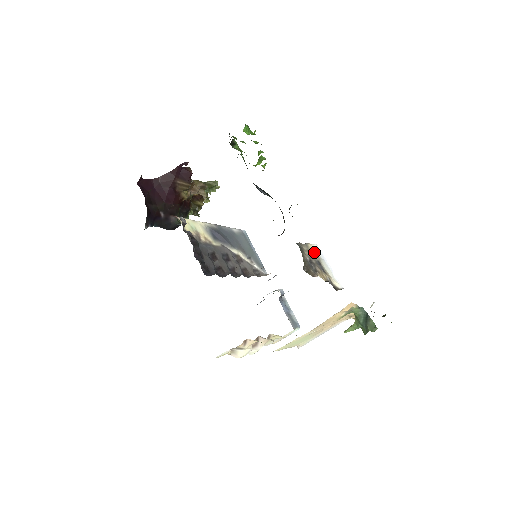
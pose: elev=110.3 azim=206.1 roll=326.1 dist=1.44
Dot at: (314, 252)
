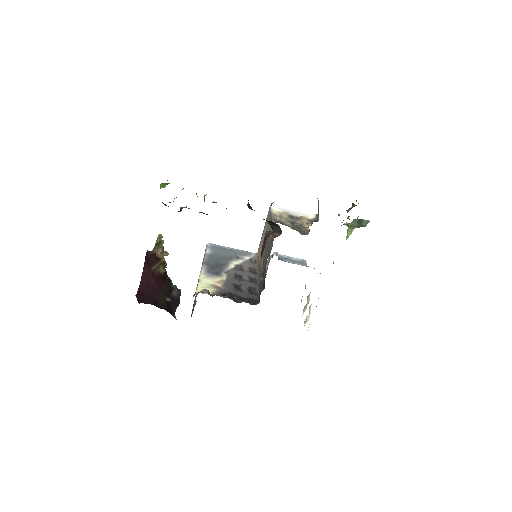
Dot at: (280, 213)
